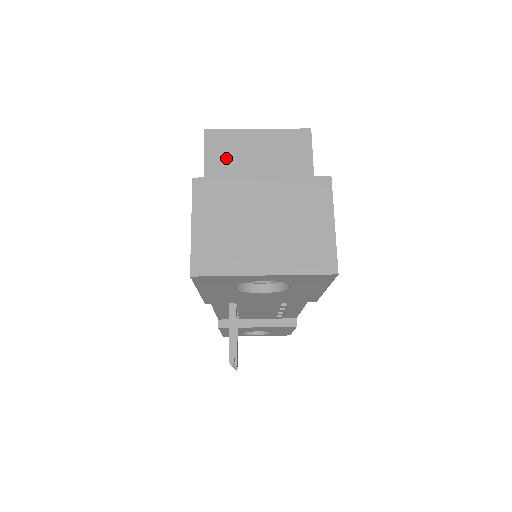
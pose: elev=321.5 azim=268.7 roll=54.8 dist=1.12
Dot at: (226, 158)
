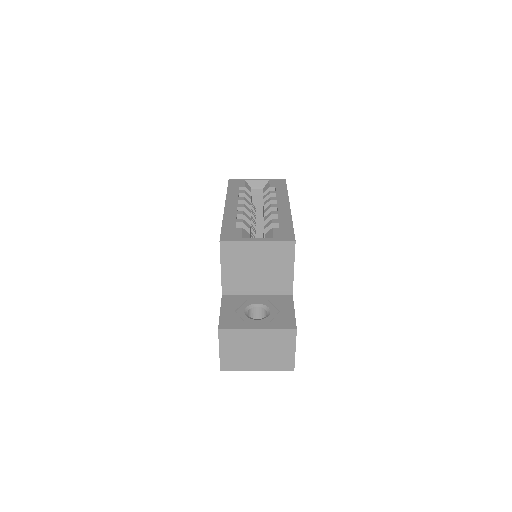
Dot at: (235, 261)
